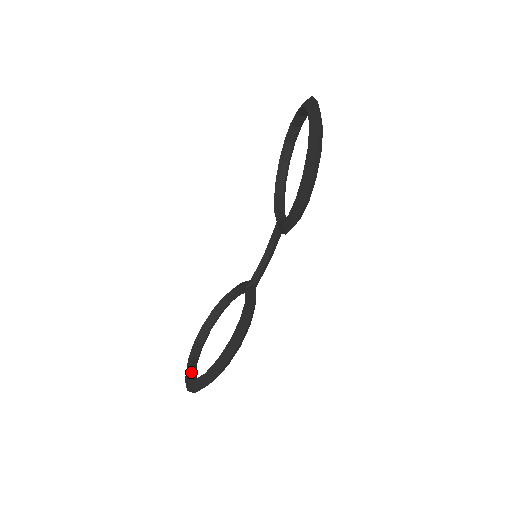
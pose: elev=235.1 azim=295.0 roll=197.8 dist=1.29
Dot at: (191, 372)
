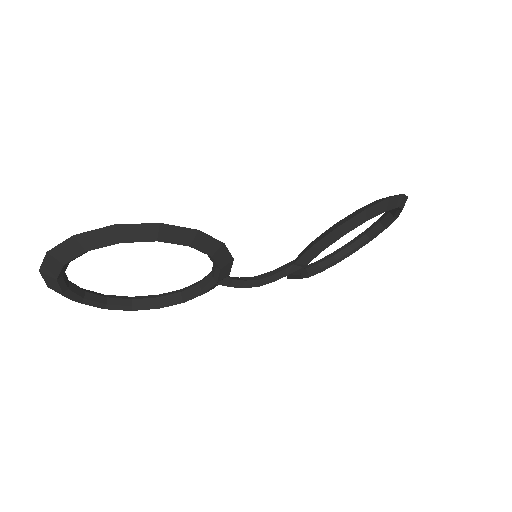
Dot at: occluded
